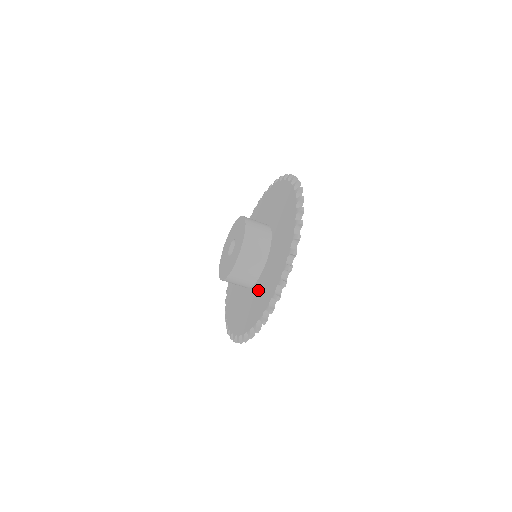
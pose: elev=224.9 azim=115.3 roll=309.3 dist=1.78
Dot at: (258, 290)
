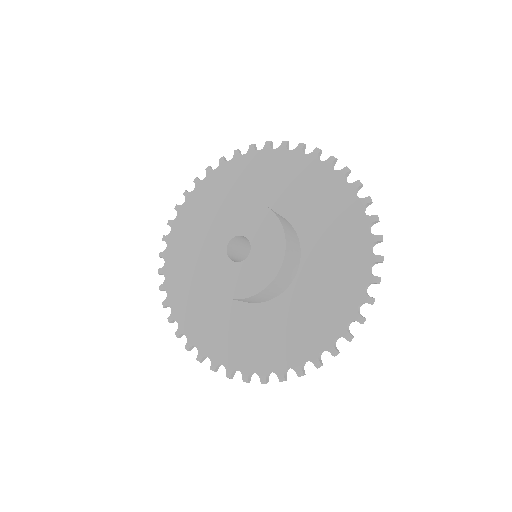
Dot at: (295, 308)
